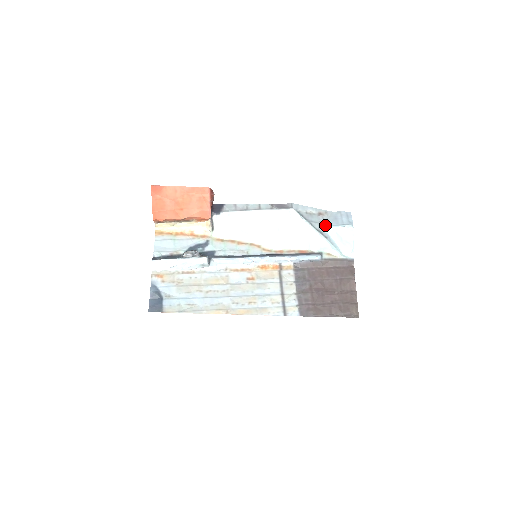
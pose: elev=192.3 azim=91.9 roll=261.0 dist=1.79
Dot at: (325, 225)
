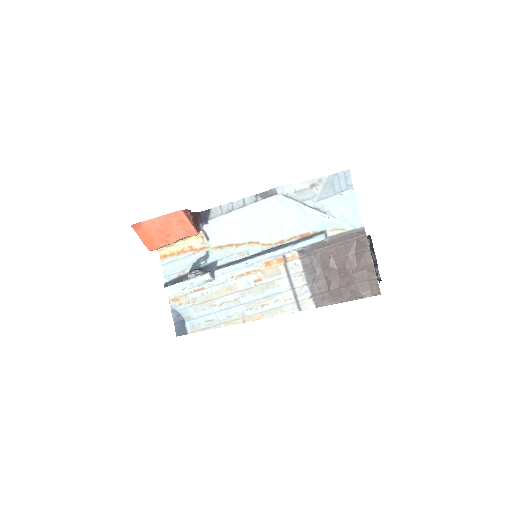
Dot at: (321, 198)
